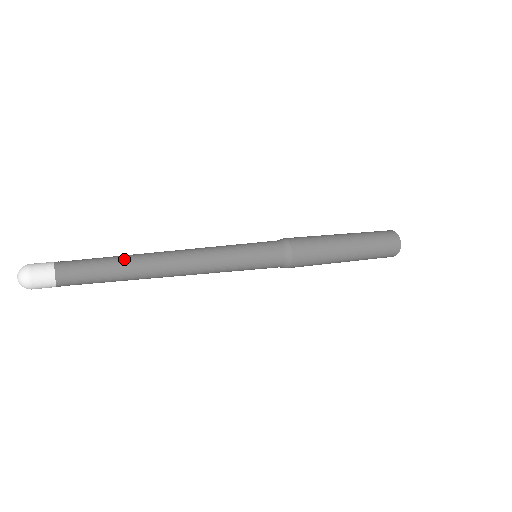
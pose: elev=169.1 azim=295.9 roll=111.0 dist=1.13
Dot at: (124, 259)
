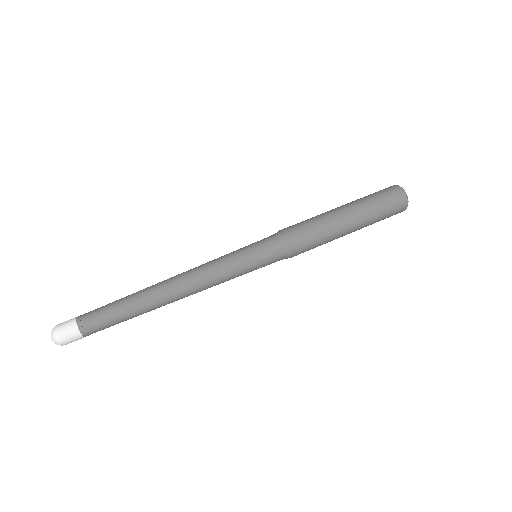
Dot at: (137, 310)
